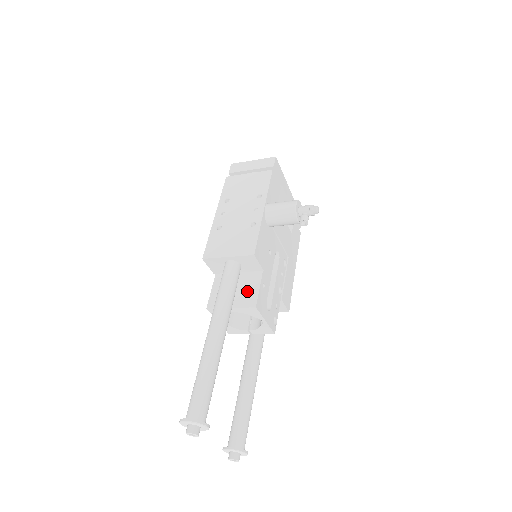
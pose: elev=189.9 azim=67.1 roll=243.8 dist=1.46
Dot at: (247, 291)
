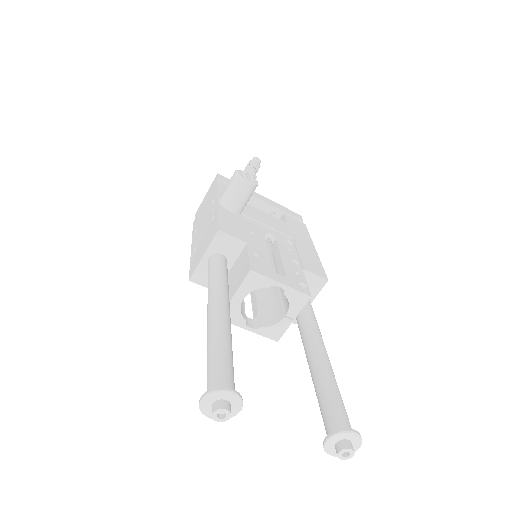
Dot at: (241, 269)
